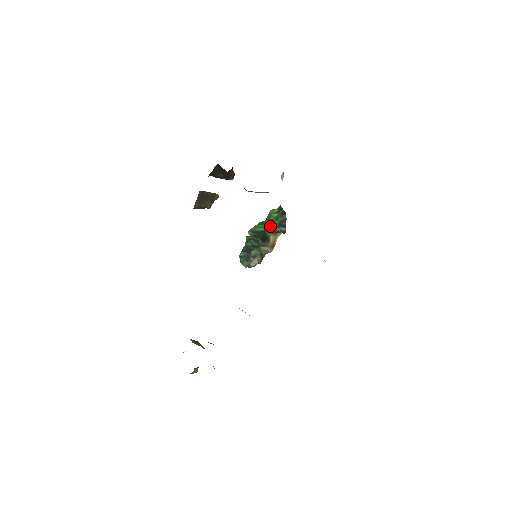
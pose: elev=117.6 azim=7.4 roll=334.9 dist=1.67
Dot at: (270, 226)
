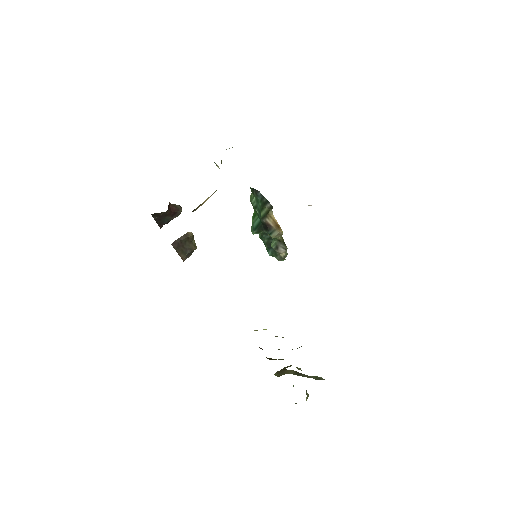
Dot at: (259, 212)
